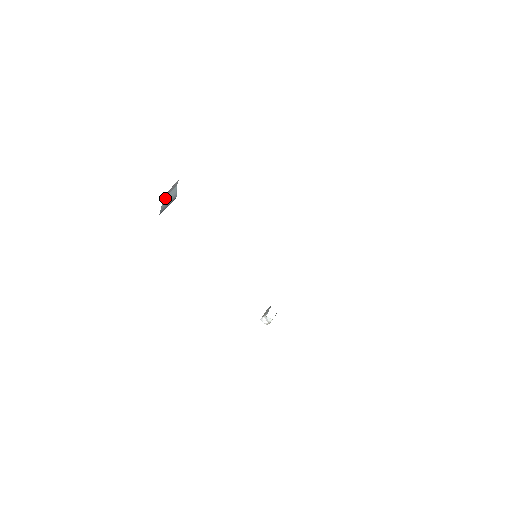
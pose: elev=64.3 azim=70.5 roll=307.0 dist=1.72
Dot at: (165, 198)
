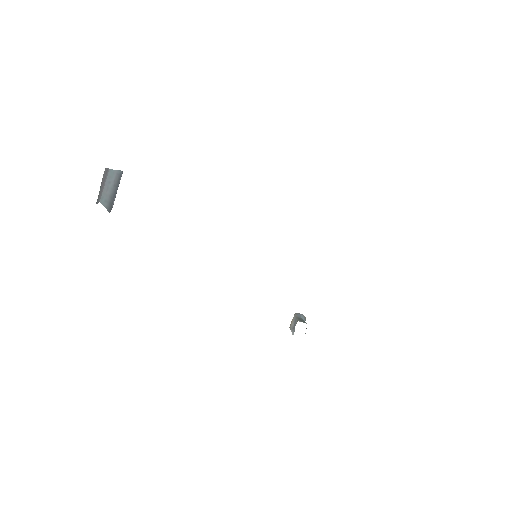
Dot at: (102, 197)
